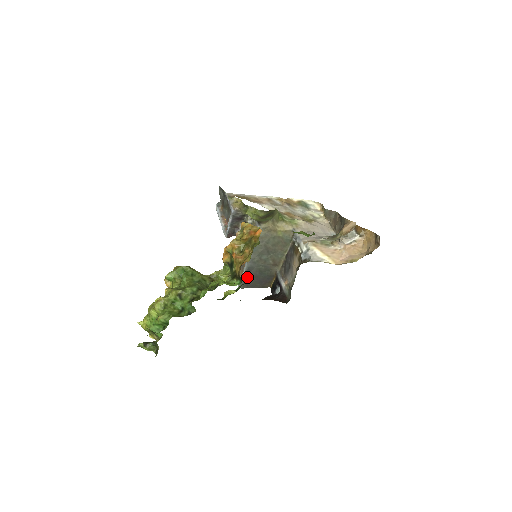
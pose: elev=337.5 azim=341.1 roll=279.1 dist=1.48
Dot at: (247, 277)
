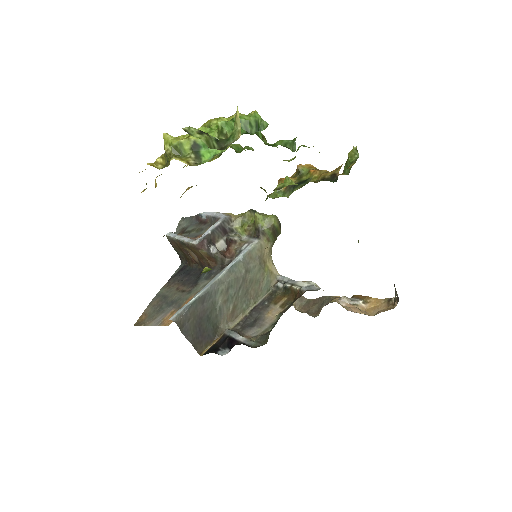
Dot at: occluded
